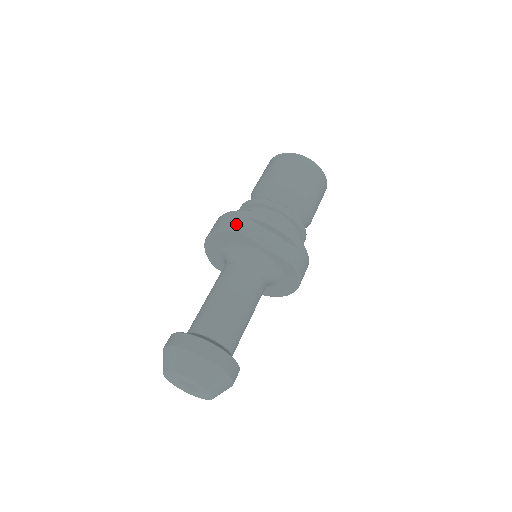
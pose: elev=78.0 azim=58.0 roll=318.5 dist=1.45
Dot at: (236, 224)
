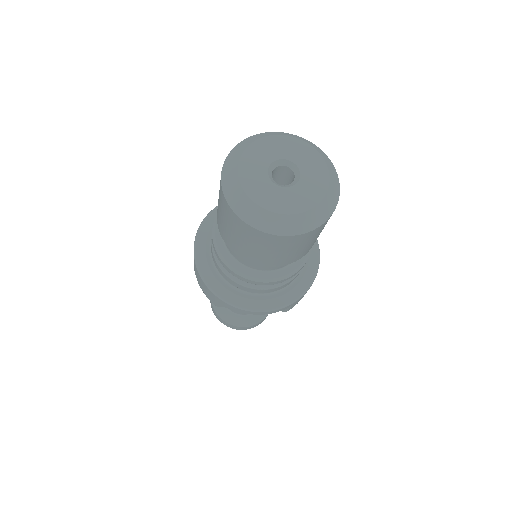
Dot at: (210, 299)
